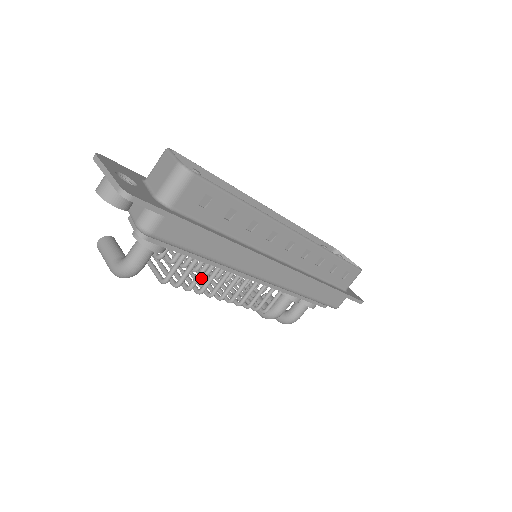
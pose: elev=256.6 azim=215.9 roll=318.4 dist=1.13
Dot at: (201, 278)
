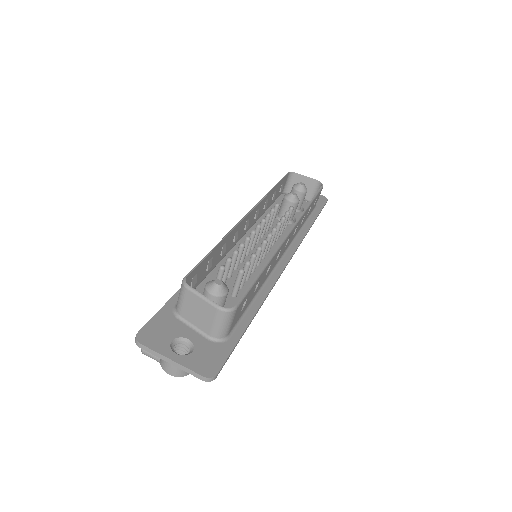
Dot at: occluded
